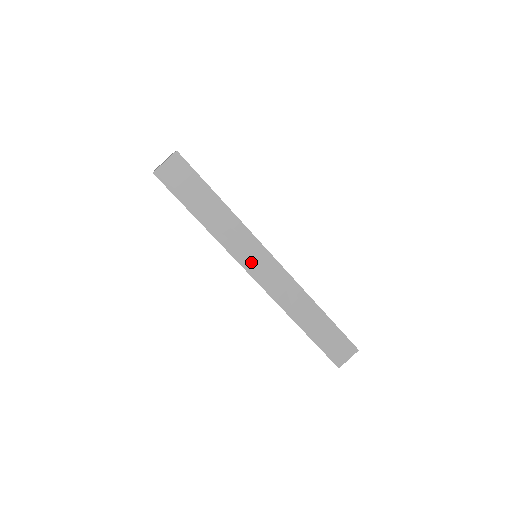
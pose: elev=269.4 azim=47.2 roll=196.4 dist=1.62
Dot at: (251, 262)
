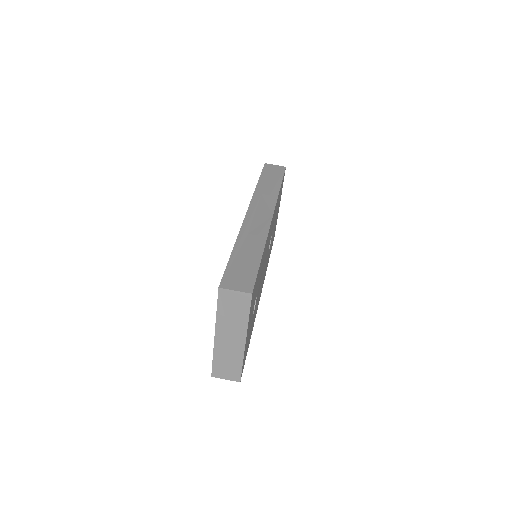
Dot at: (258, 206)
